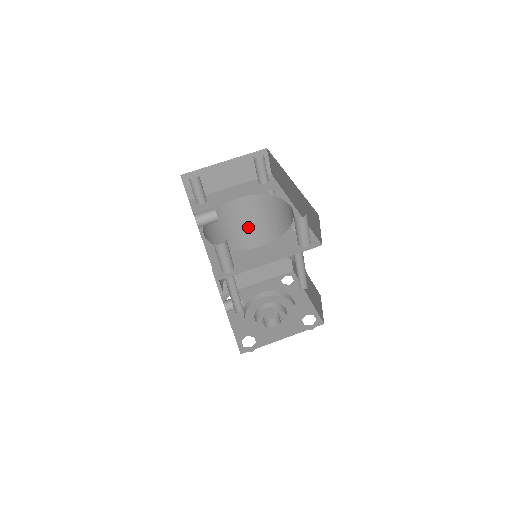
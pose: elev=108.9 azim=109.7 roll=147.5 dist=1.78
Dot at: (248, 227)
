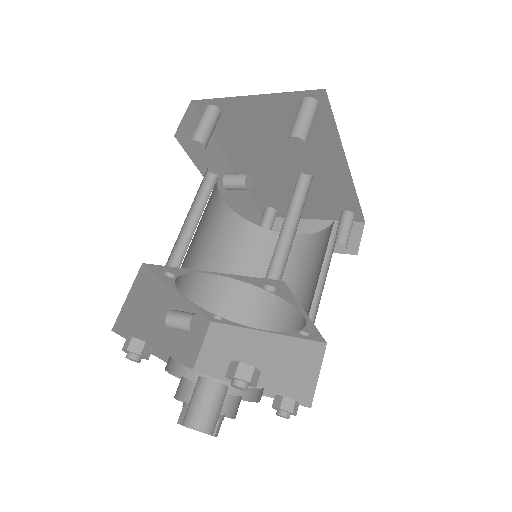
Dot at: (285, 279)
